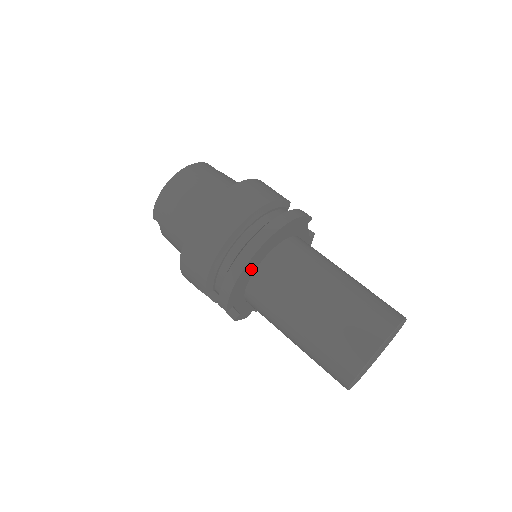
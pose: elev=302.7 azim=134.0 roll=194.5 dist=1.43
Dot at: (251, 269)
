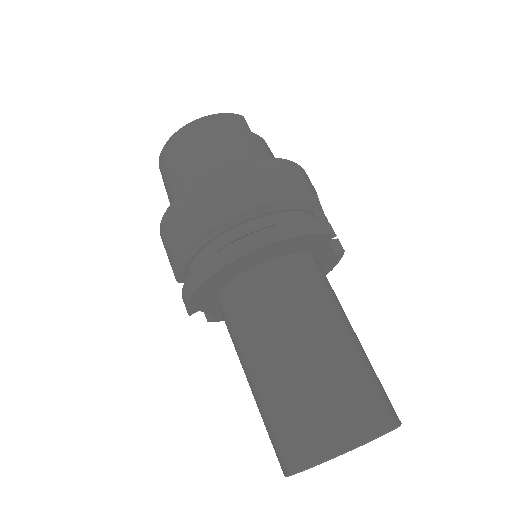
Dot at: (221, 281)
